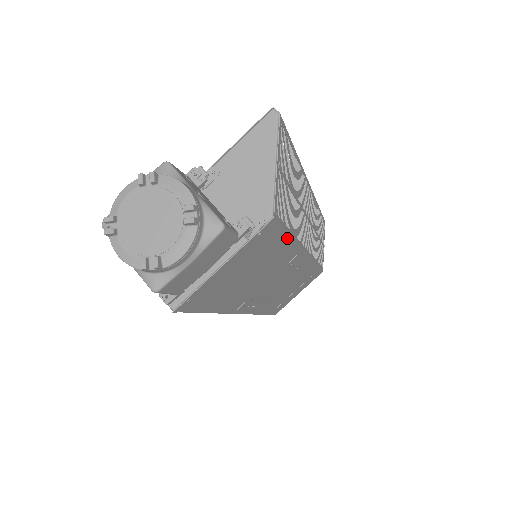
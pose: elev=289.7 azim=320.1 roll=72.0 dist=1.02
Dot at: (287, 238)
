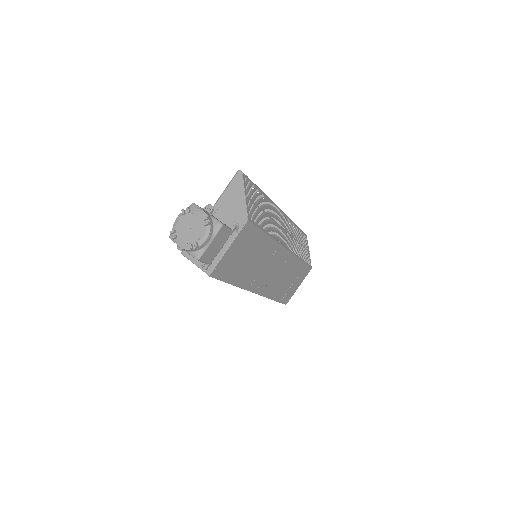
Dot at: (263, 234)
